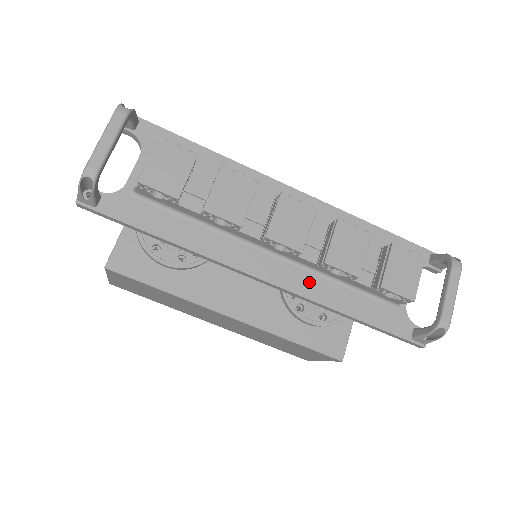
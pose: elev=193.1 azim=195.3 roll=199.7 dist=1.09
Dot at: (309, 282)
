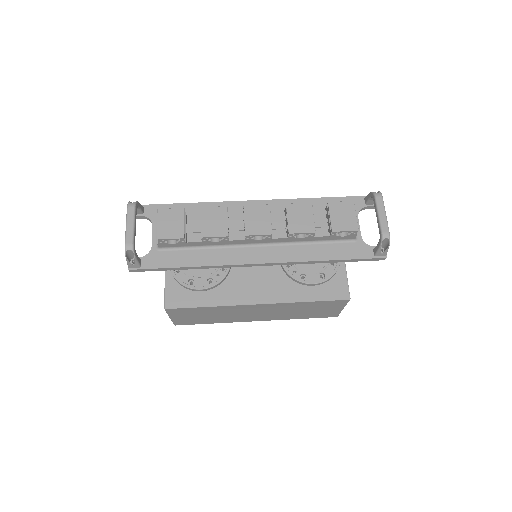
Dot at: (289, 252)
